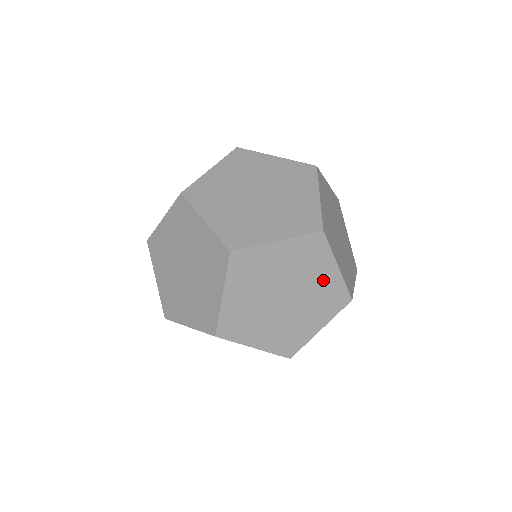
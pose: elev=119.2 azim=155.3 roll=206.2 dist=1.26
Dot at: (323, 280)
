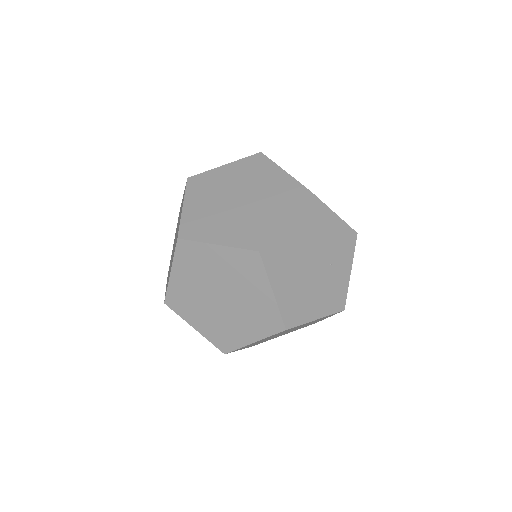
Dot at: (273, 182)
